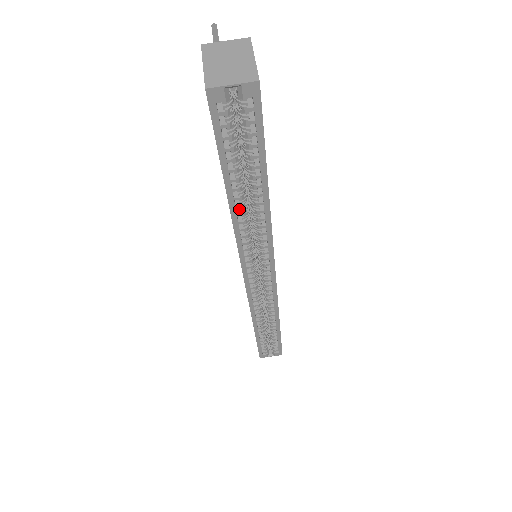
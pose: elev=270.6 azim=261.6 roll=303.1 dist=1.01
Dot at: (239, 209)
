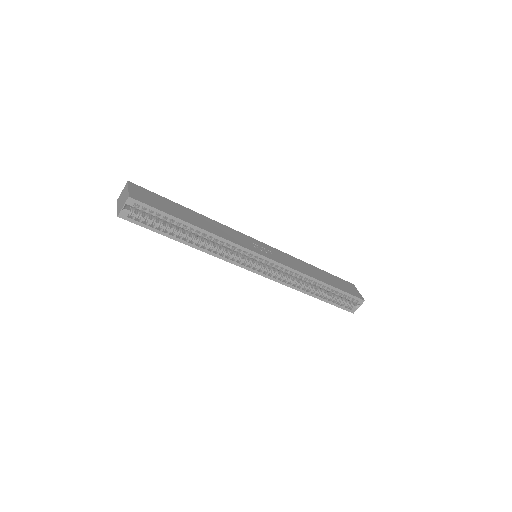
Dot at: (199, 243)
